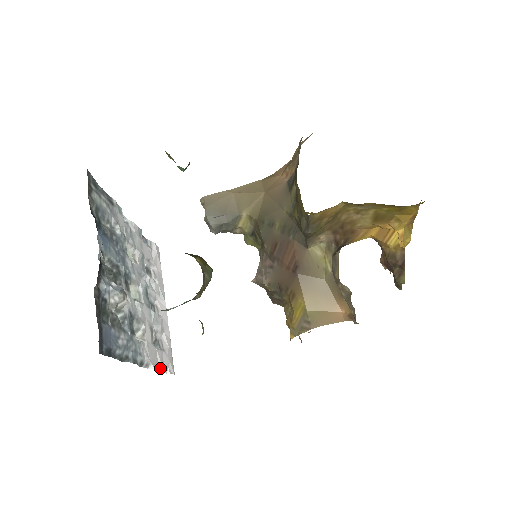
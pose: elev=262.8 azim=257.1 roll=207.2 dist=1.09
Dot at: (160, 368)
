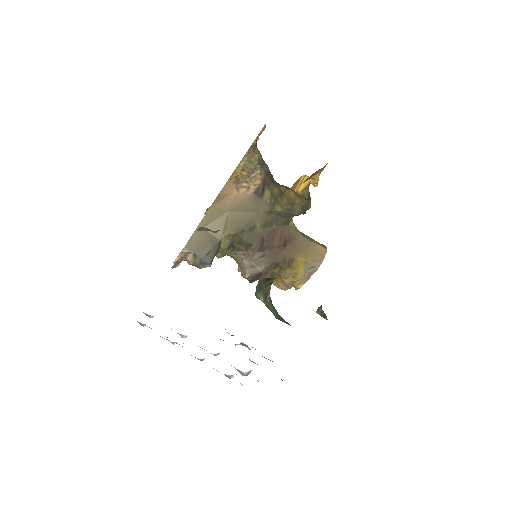
Dot at: occluded
